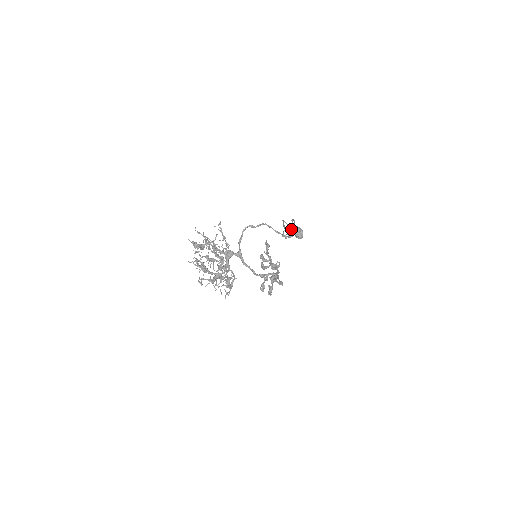
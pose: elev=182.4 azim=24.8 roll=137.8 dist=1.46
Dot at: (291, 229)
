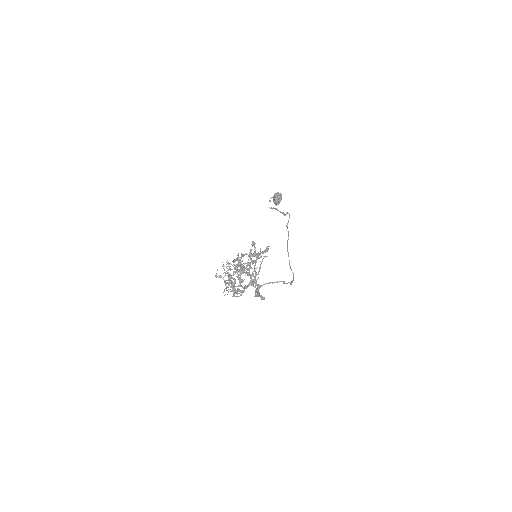
Dot at: (281, 212)
